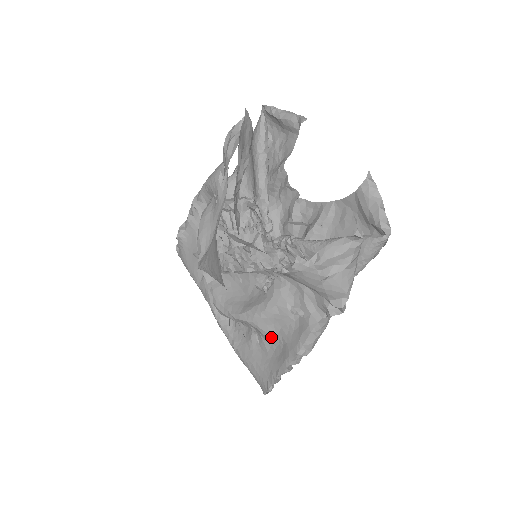
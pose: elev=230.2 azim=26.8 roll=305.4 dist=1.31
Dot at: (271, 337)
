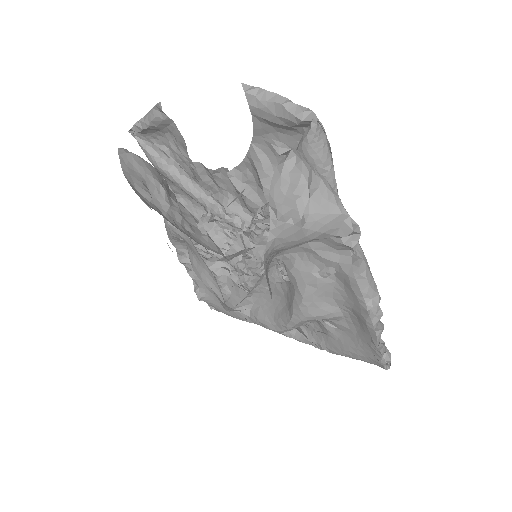
Dot at: (336, 314)
